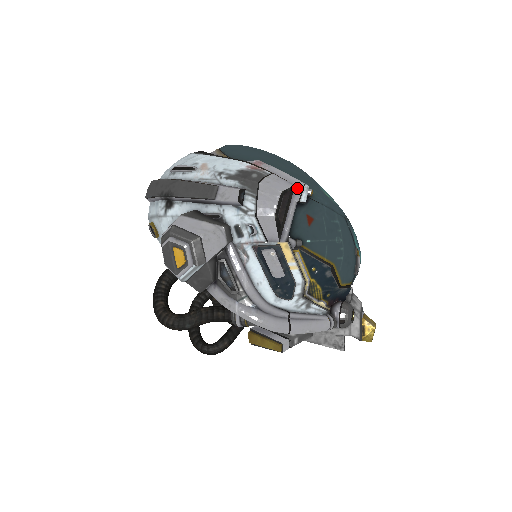
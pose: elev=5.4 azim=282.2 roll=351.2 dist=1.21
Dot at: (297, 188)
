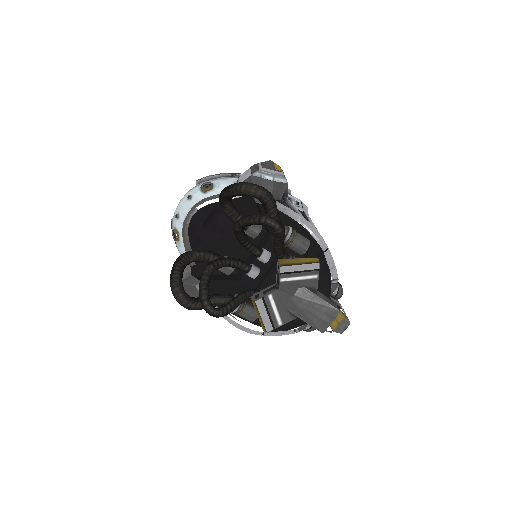
Dot at: occluded
